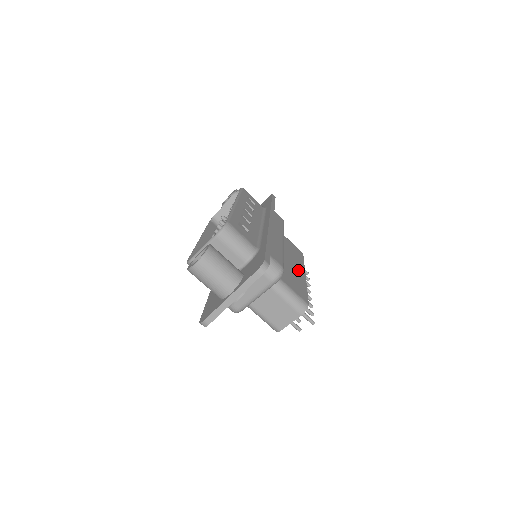
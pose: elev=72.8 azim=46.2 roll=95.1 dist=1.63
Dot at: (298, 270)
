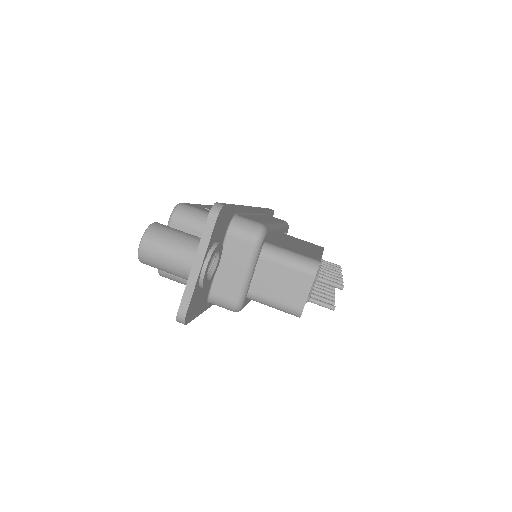
Dot at: (309, 249)
